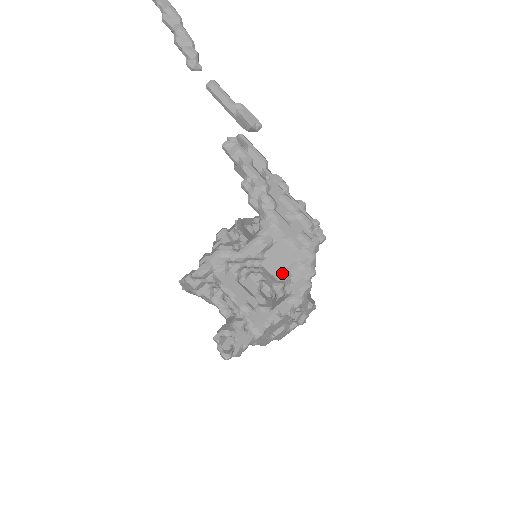
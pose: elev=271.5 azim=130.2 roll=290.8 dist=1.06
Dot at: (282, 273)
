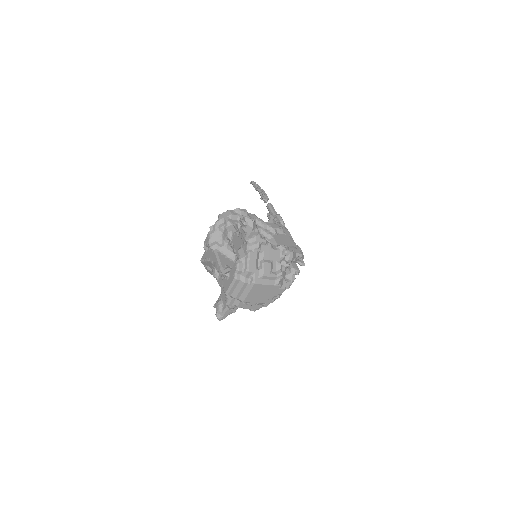
Dot at: occluded
